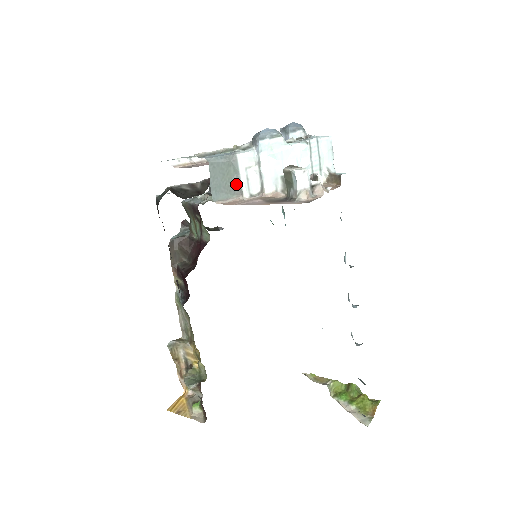
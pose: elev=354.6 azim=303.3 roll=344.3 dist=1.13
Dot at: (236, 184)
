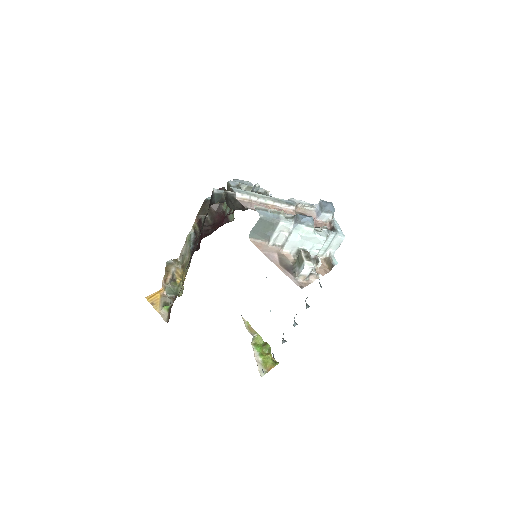
Dot at: (269, 235)
